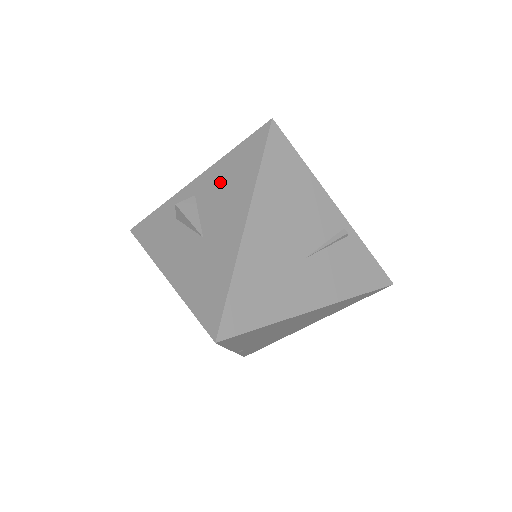
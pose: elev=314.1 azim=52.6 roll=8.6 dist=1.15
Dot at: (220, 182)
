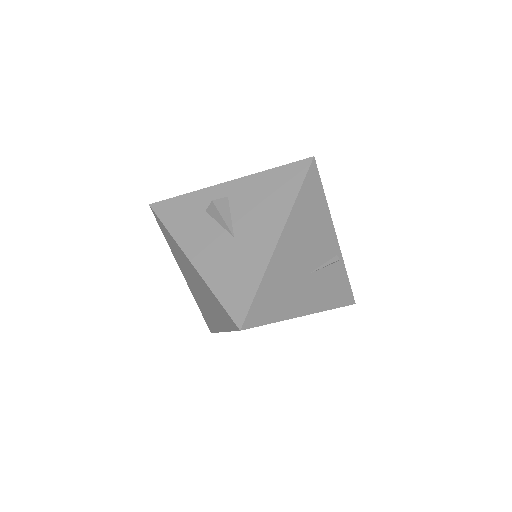
Dot at: (256, 194)
